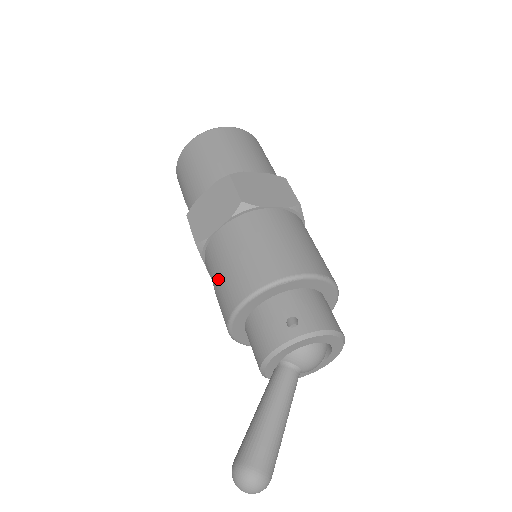
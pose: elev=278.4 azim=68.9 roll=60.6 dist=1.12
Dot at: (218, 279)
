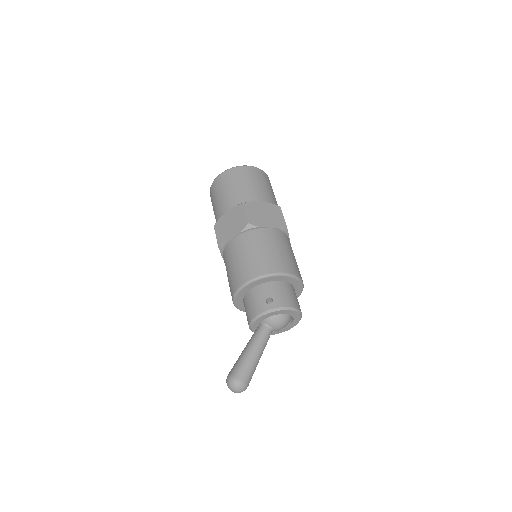
Dot at: (229, 270)
